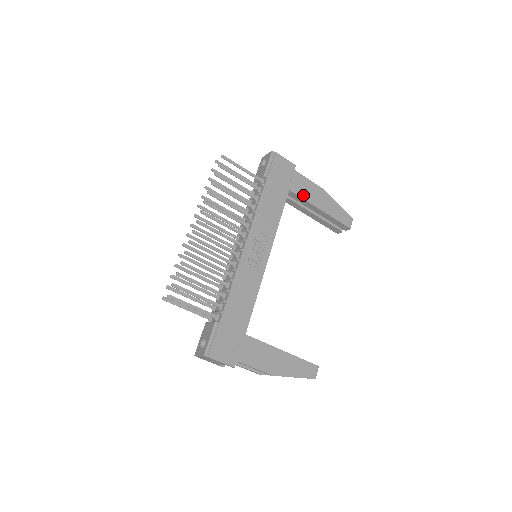
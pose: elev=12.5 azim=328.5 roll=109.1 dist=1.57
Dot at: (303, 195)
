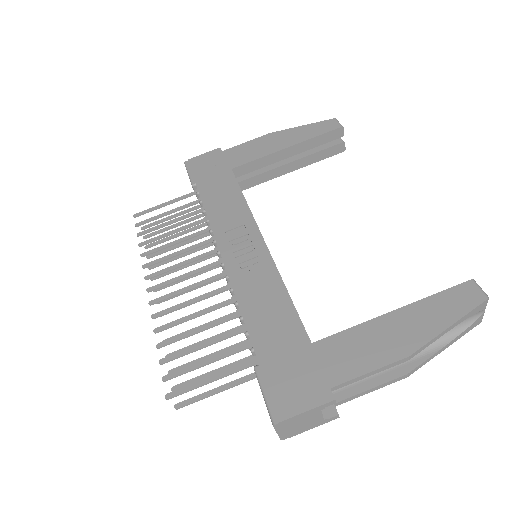
Dot at: (252, 158)
